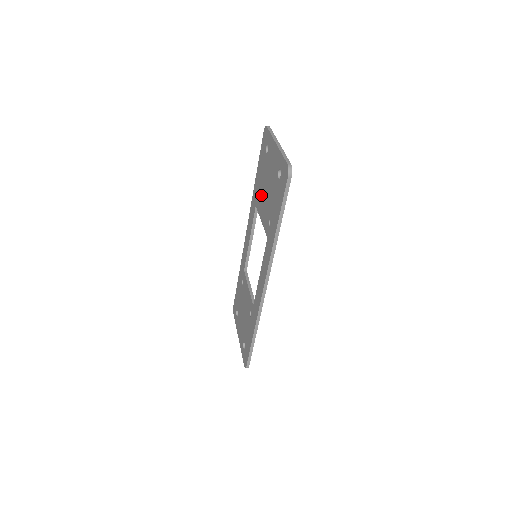
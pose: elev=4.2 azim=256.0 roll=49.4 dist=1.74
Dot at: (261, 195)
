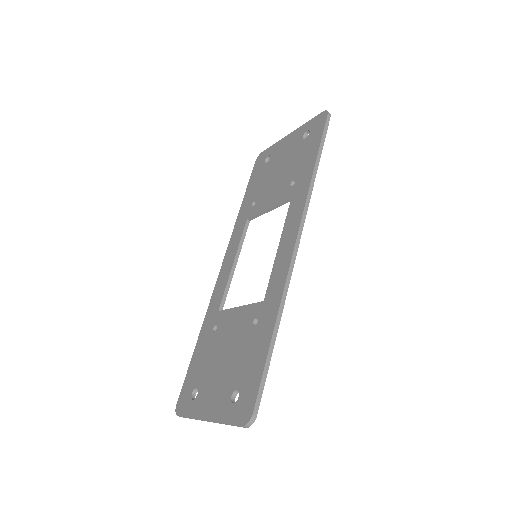
Dot at: (262, 194)
